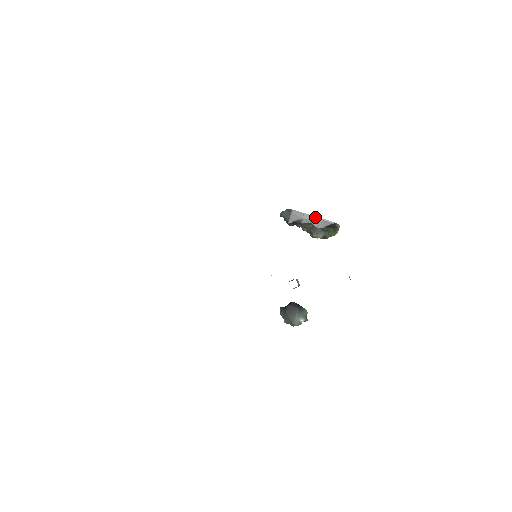
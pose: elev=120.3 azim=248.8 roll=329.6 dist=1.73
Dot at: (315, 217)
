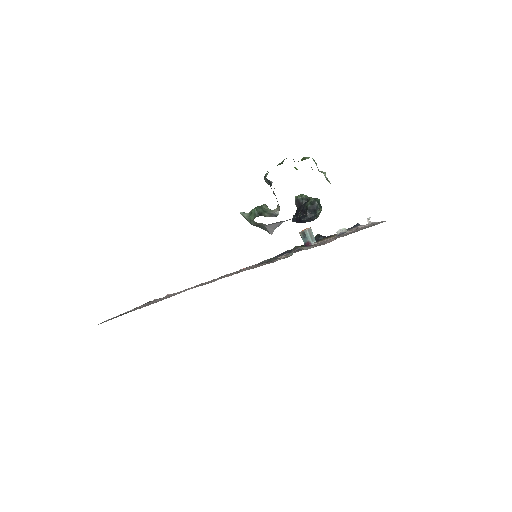
Dot at: occluded
